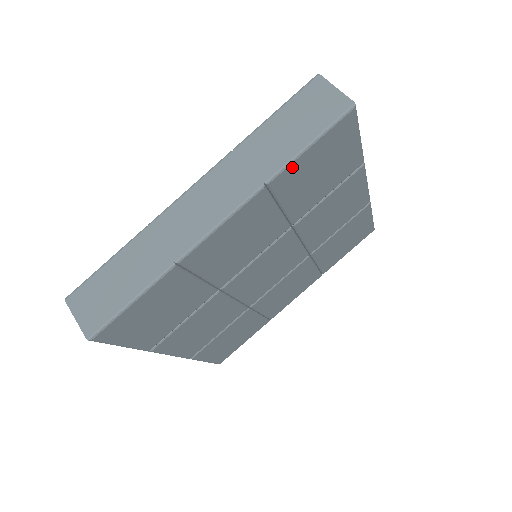
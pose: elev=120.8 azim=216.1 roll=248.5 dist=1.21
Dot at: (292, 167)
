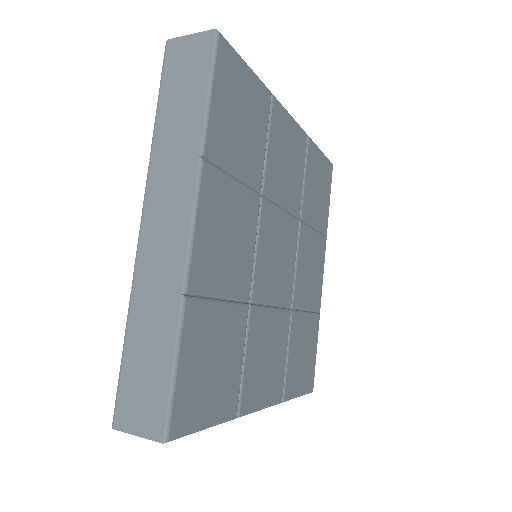
Dot at: (212, 125)
